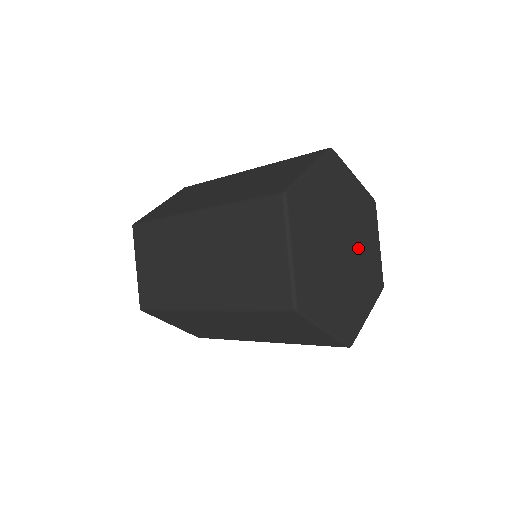
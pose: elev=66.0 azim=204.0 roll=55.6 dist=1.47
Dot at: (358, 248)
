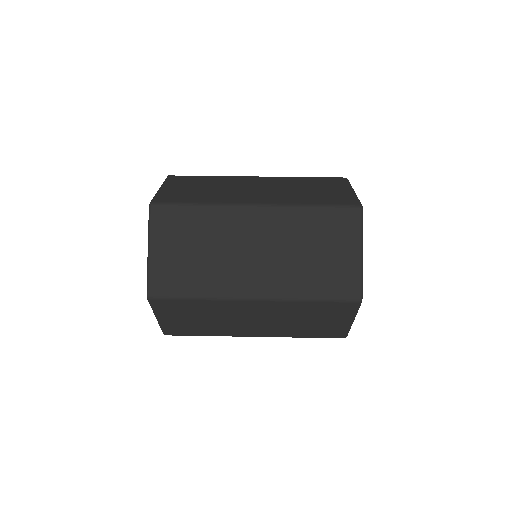
Dot at: occluded
